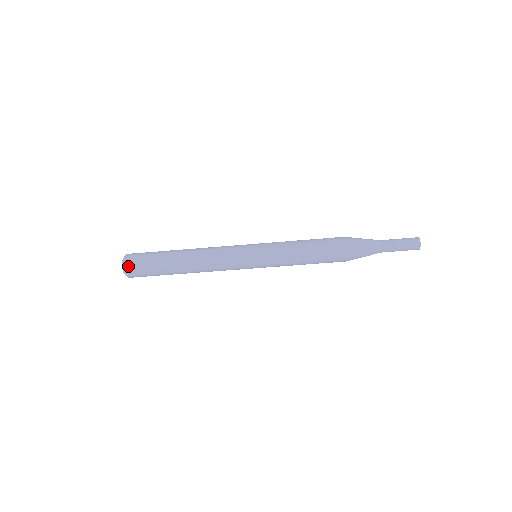
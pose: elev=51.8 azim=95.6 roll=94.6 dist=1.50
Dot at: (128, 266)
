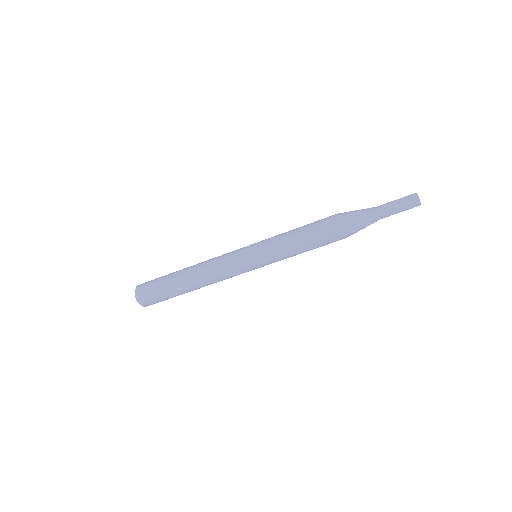
Dot at: (139, 292)
